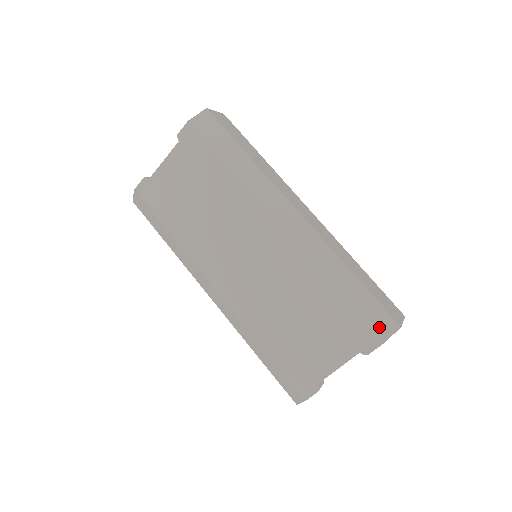
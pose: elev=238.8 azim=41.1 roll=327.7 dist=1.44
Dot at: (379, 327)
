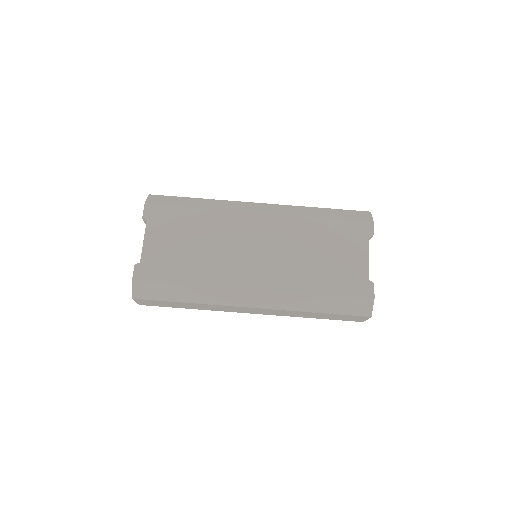
Dot at: (362, 217)
